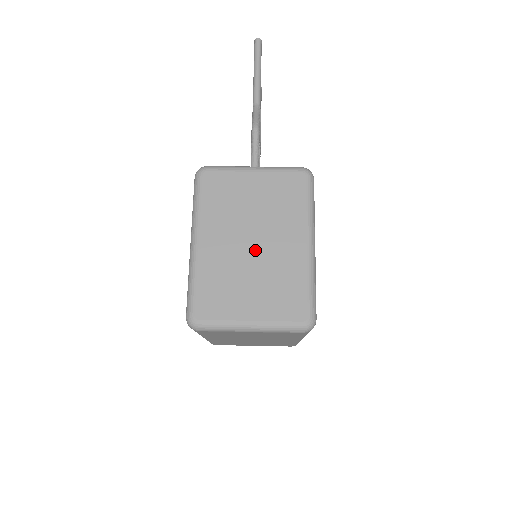
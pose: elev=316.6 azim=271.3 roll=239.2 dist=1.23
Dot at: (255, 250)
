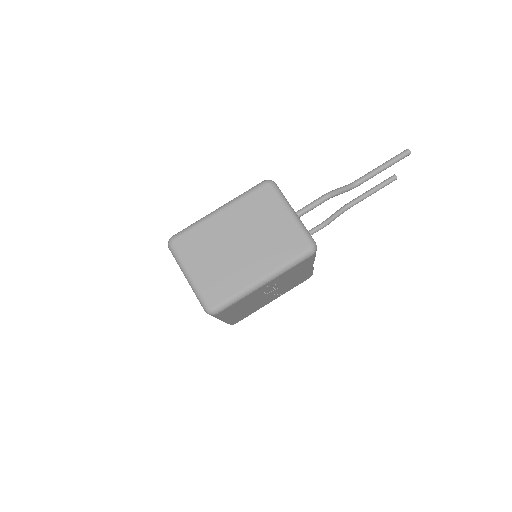
Dot at: (236, 248)
